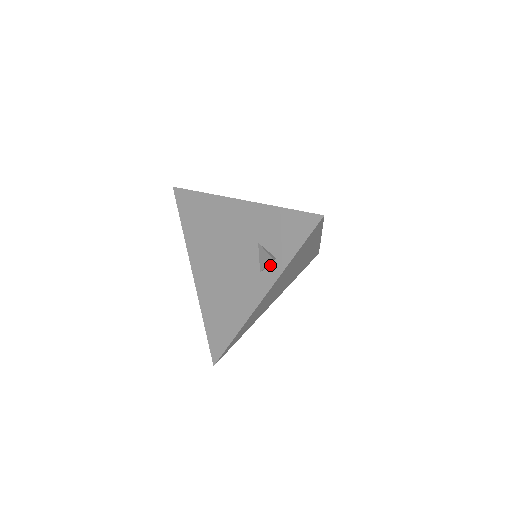
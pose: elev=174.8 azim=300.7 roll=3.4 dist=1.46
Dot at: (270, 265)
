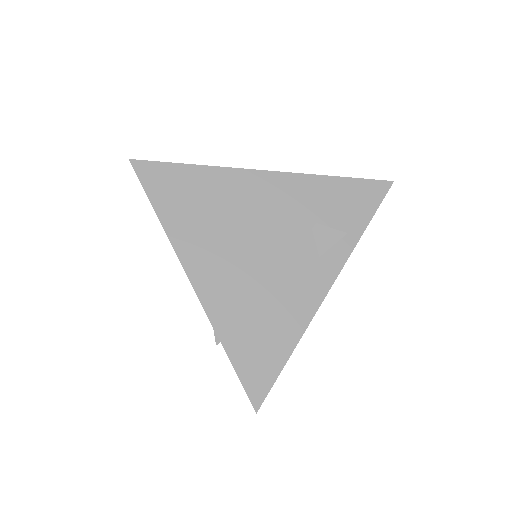
Dot at: (333, 245)
